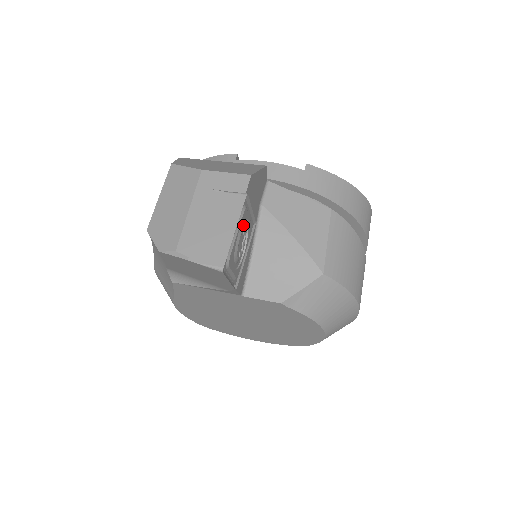
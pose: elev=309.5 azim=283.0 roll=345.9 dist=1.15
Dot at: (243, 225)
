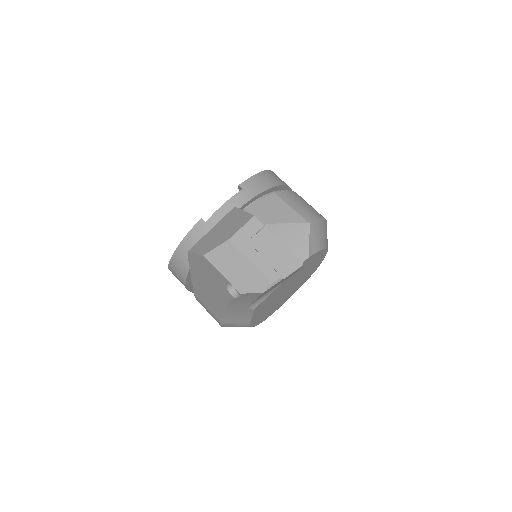
Dot at: occluded
